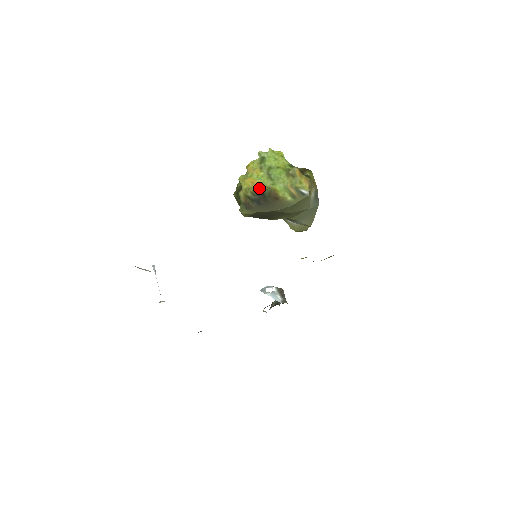
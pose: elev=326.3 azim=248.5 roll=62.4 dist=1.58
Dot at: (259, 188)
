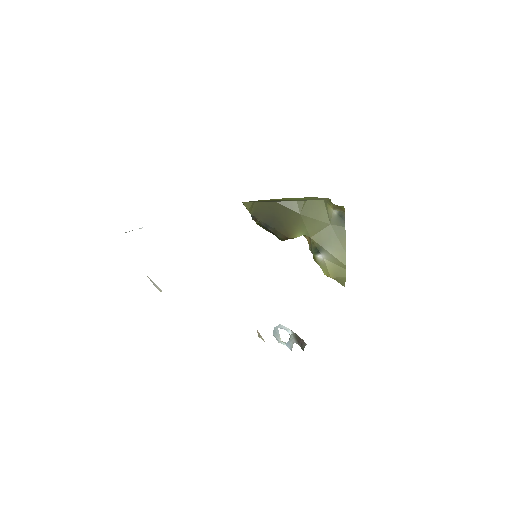
Dot at: occluded
